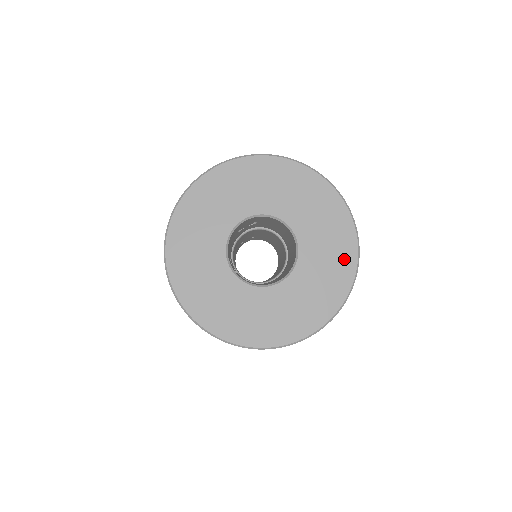
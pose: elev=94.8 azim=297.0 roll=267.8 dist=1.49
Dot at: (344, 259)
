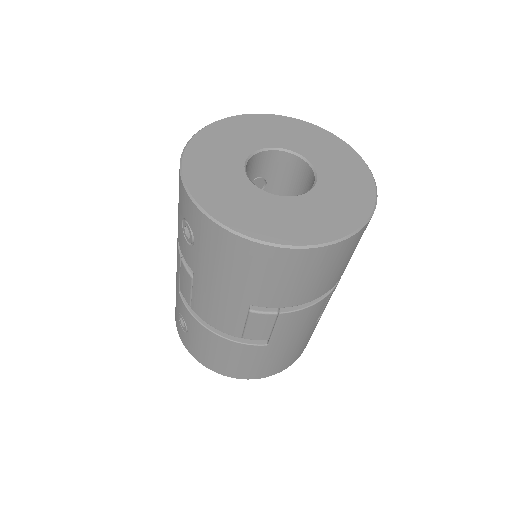
Dot at: (362, 183)
